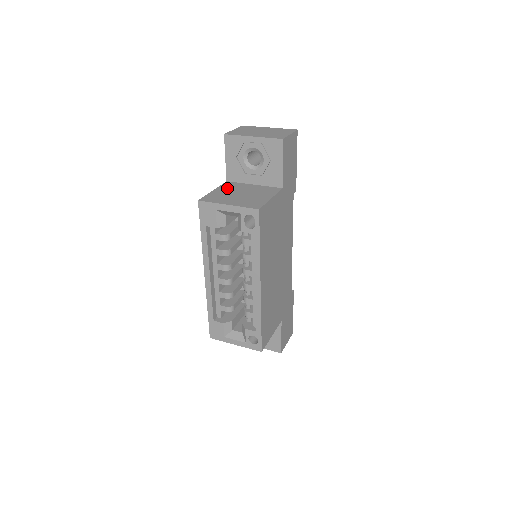
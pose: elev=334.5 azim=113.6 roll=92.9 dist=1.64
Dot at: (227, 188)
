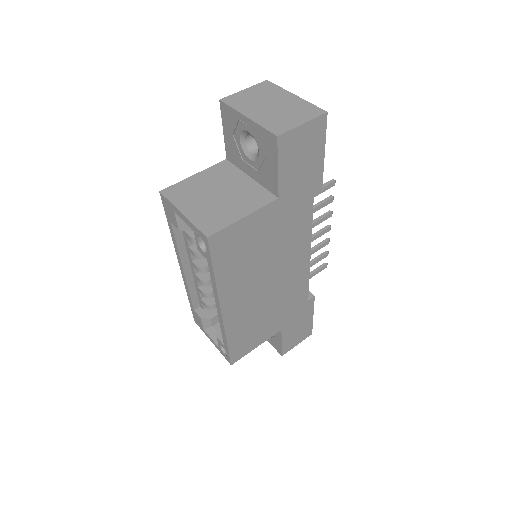
Dot at: (213, 175)
